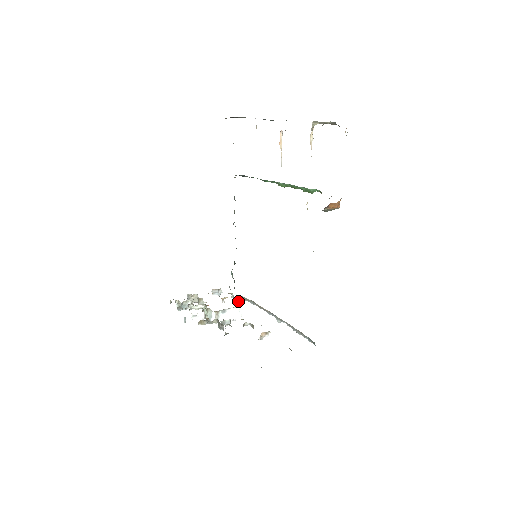
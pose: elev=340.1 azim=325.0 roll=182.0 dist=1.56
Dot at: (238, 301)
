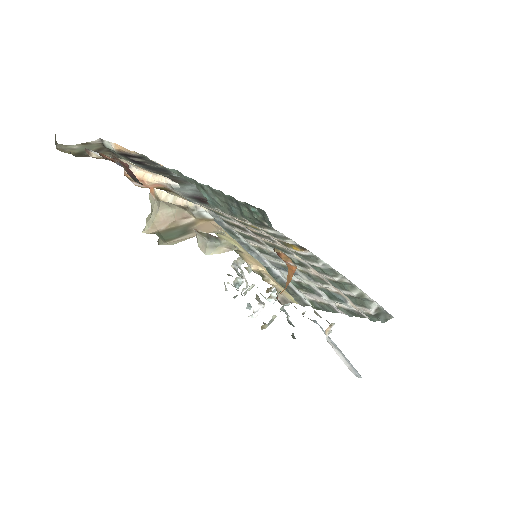
Dot at: occluded
